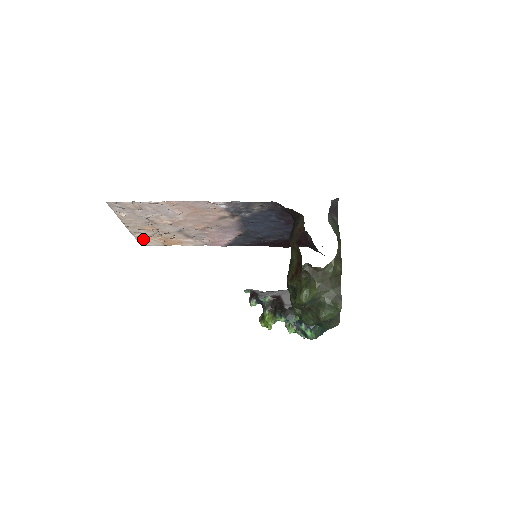
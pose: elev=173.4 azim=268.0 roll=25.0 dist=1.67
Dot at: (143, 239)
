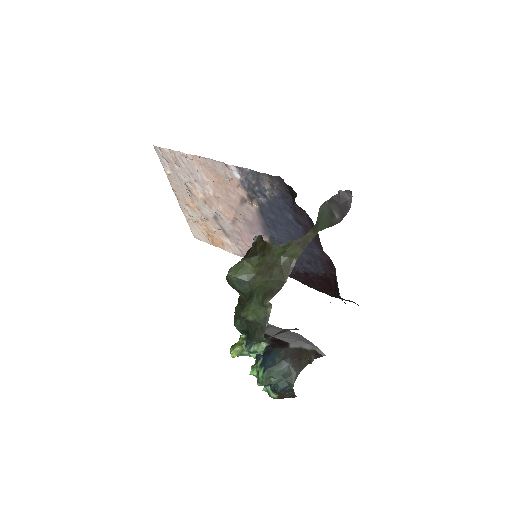
Dot at: (193, 226)
